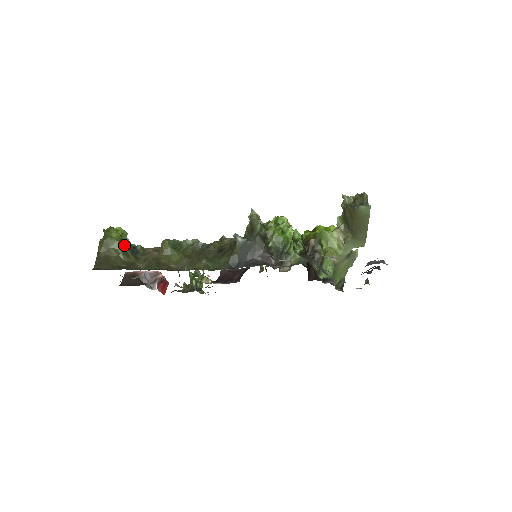
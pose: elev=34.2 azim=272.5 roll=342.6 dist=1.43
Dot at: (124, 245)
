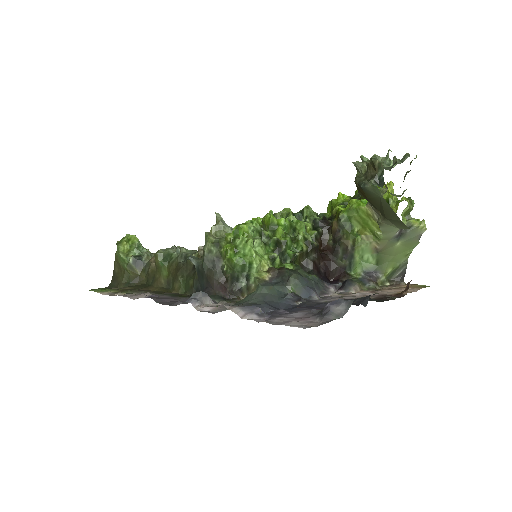
Dot at: (129, 259)
